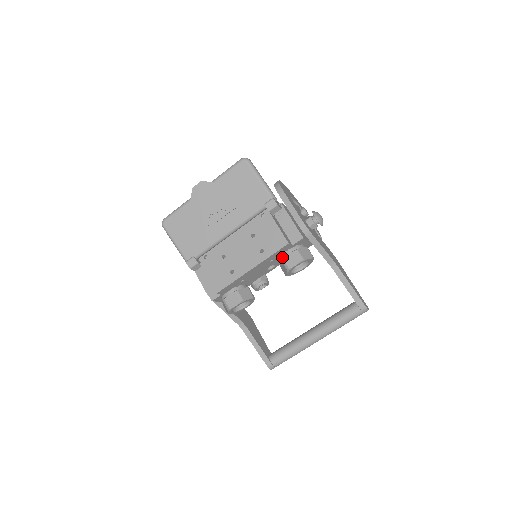
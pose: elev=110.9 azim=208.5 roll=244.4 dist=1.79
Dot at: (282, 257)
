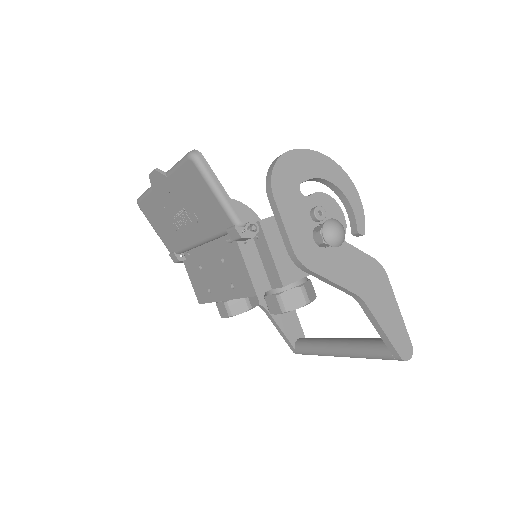
Dot at: (265, 293)
